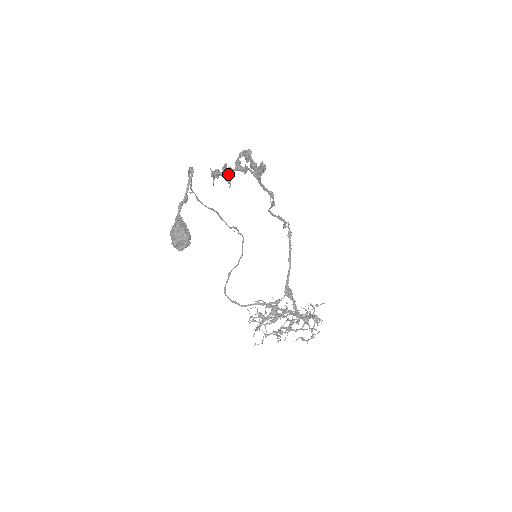
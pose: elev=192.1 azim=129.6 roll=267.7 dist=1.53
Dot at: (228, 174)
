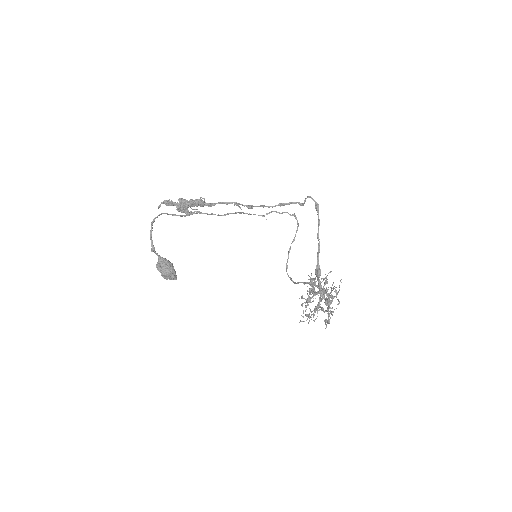
Dot at: occluded
